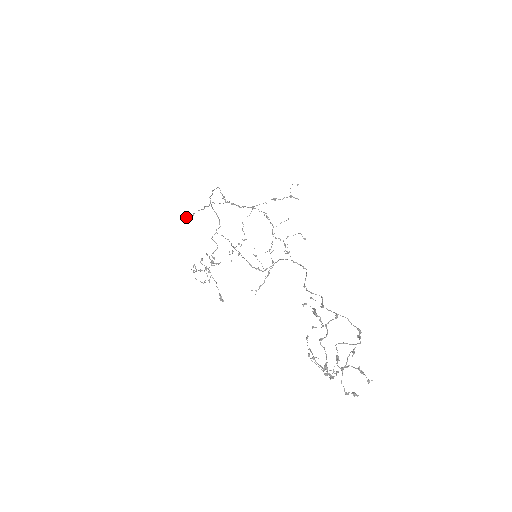
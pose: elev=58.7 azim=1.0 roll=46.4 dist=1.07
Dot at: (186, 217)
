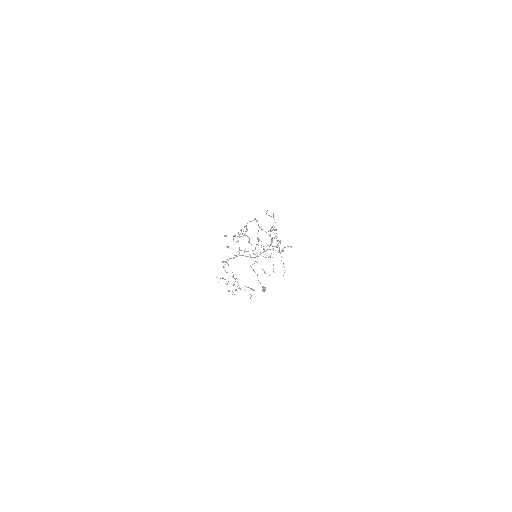
Dot at: (262, 289)
